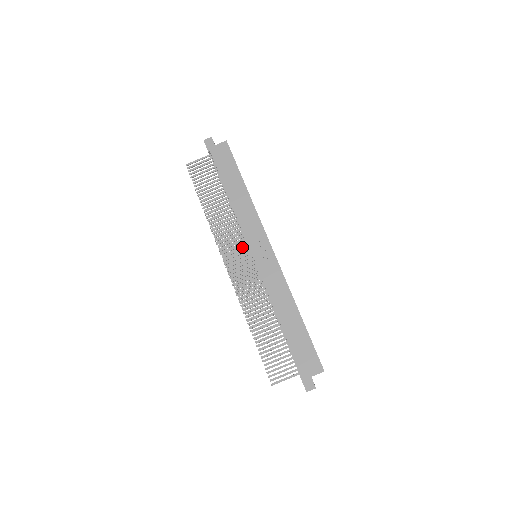
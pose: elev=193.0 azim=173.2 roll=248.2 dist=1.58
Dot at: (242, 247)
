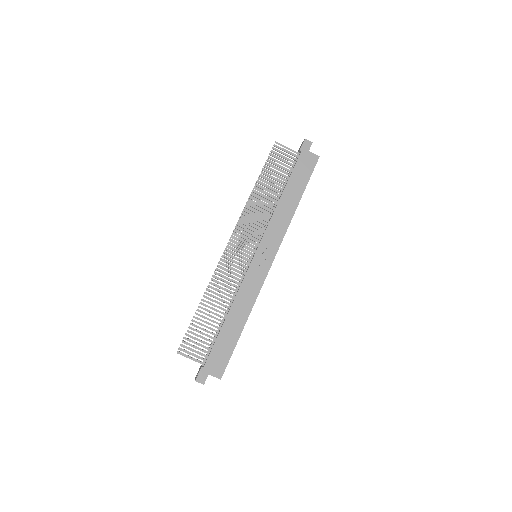
Dot at: (253, 239)
